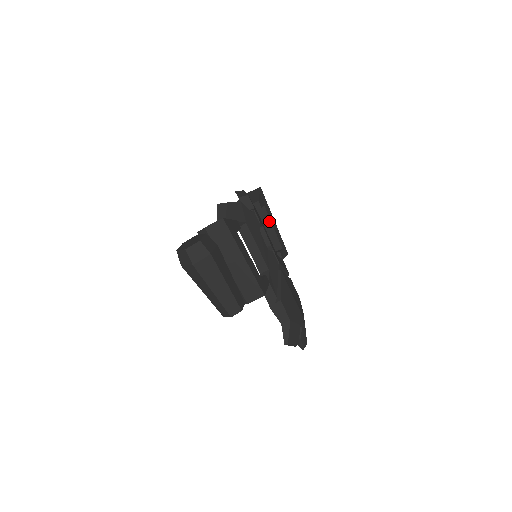
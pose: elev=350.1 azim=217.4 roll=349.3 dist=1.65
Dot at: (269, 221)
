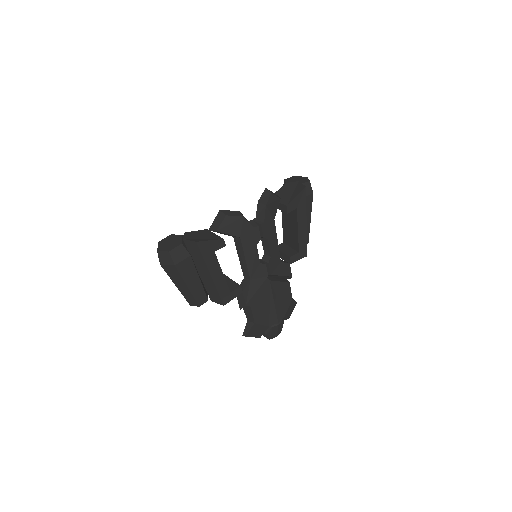
Dot at: (296, 224)
